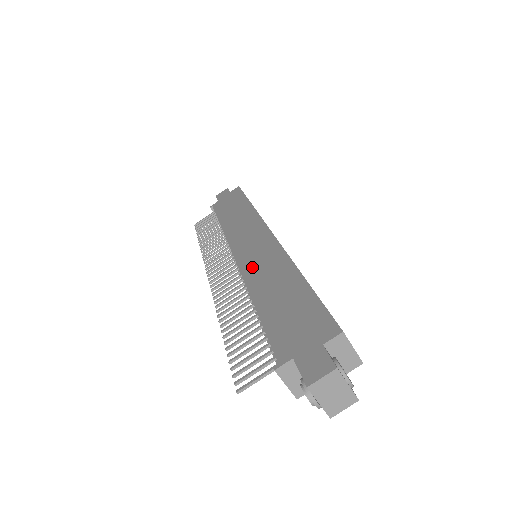
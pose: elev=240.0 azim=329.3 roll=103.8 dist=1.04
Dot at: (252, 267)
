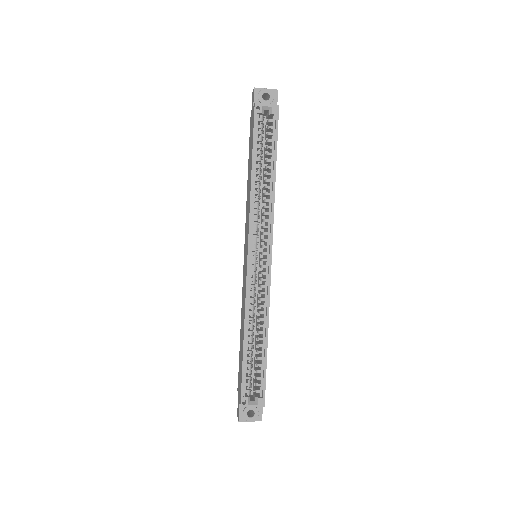
Dot at: (243, 290)
